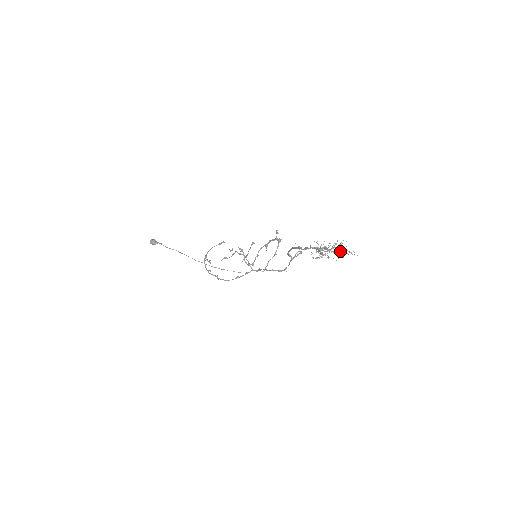
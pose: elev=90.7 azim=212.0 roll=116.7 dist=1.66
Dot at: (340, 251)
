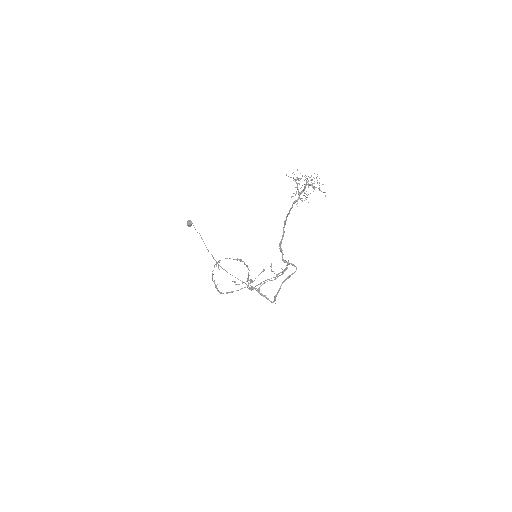
Dot at: (313, 187)
